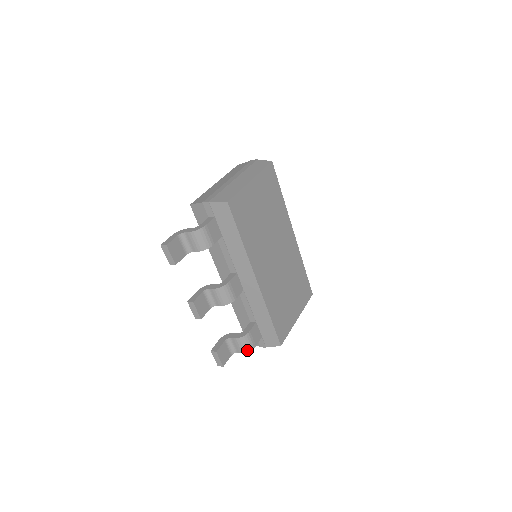
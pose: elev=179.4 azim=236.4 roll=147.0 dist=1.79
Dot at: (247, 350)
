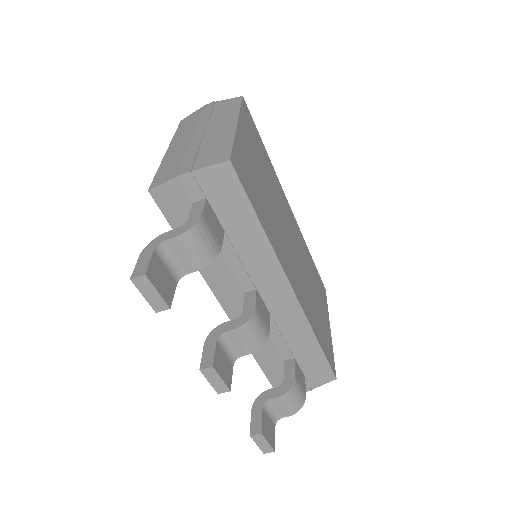
Dot at: (298, 407)
